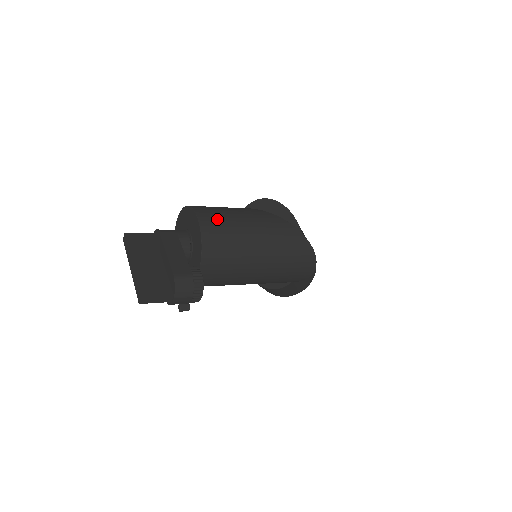
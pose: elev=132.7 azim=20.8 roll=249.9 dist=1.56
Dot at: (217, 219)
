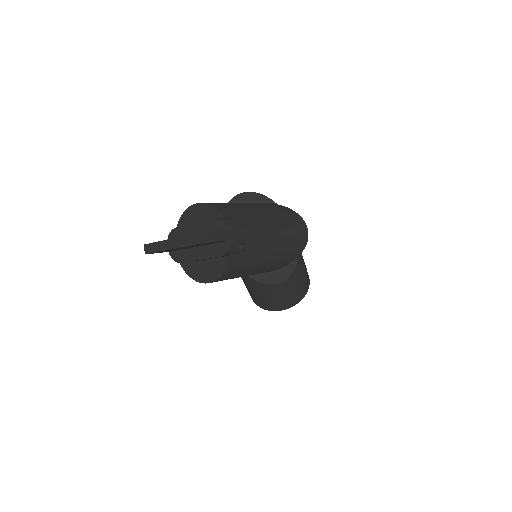
Dot at: occluded
